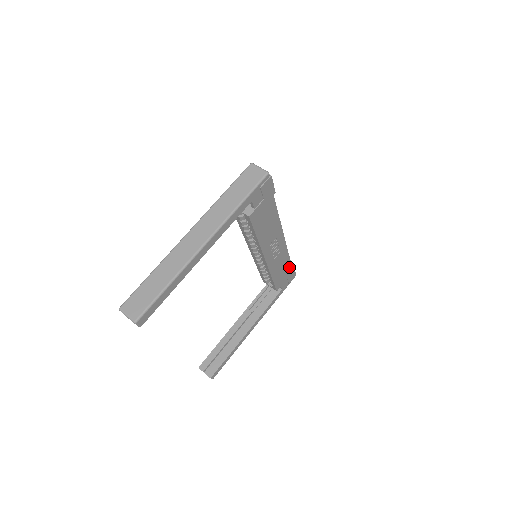
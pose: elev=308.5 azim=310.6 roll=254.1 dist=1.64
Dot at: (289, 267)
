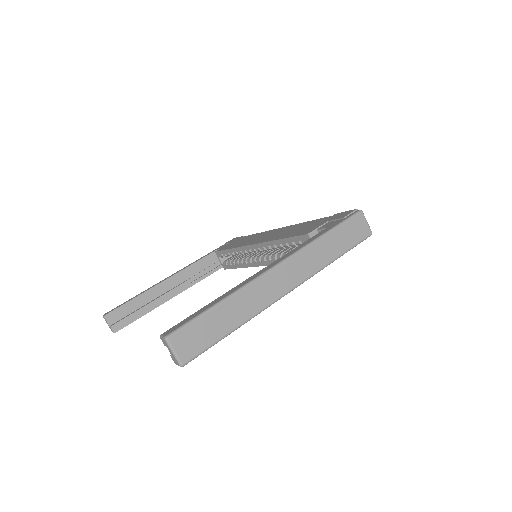
Dot at: occluded
